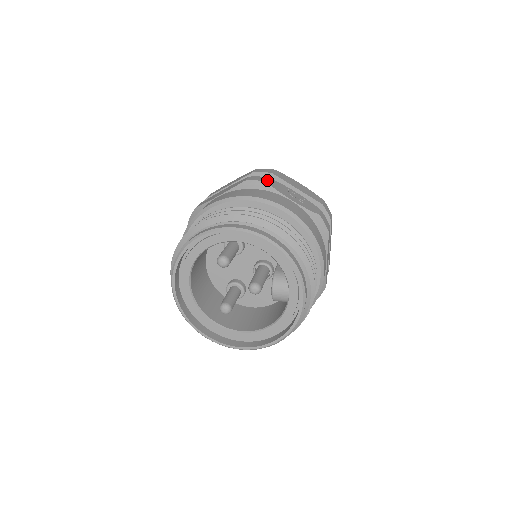
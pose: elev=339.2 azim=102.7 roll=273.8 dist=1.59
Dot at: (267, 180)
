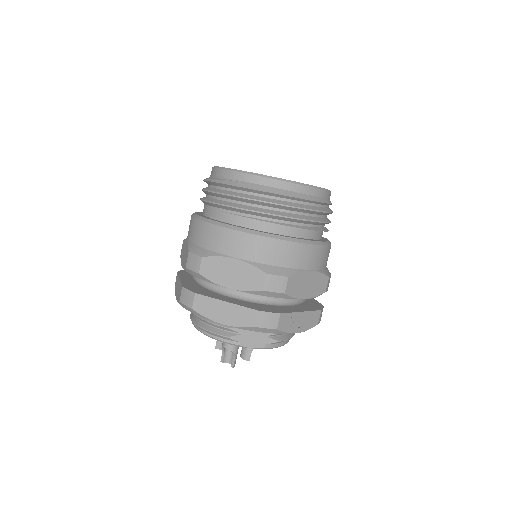
Dot at: occluded
